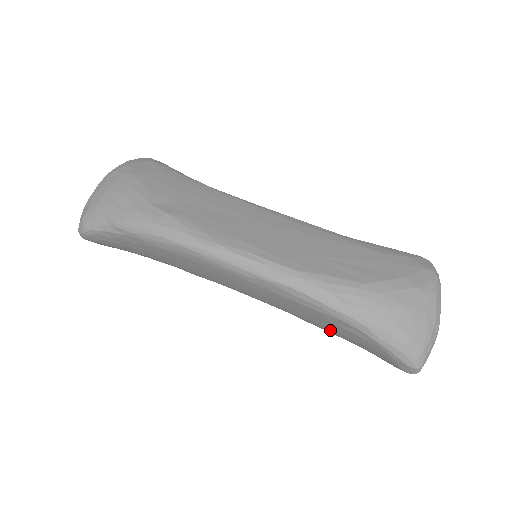
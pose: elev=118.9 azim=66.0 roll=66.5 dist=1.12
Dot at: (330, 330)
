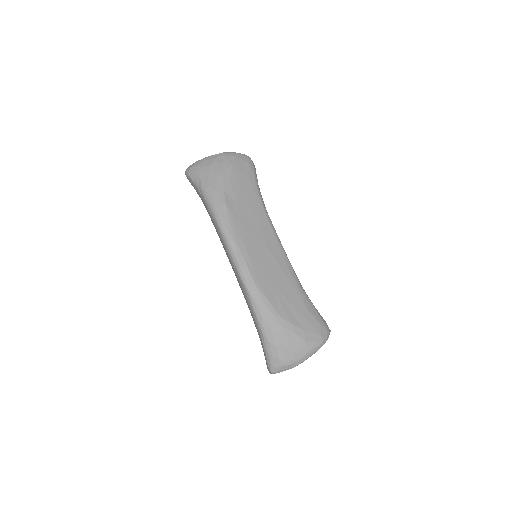
Dot at: occluded
